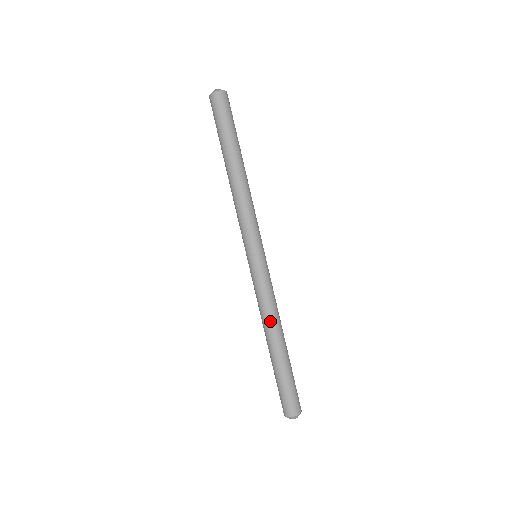
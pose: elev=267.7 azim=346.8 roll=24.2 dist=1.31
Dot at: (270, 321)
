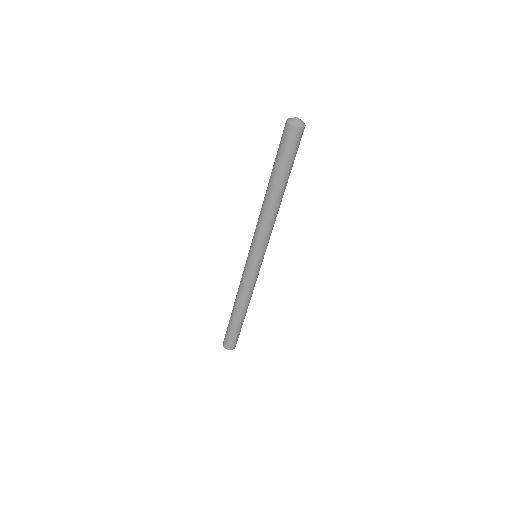
Dot at: (244, 301)
